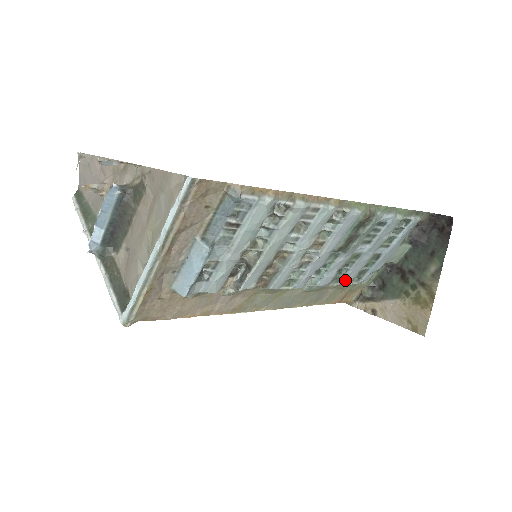
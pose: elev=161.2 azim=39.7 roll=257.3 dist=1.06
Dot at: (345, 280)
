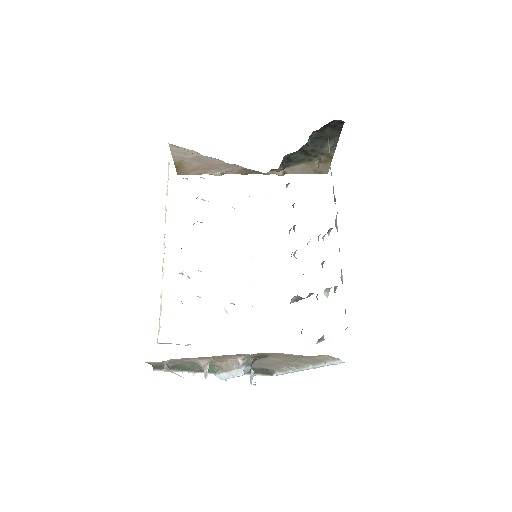
Dot at: occluded
